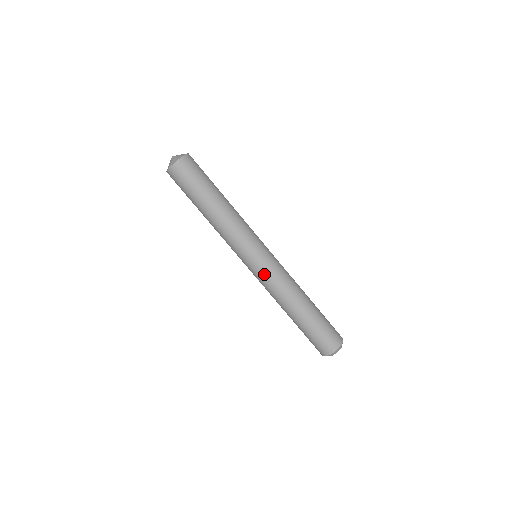
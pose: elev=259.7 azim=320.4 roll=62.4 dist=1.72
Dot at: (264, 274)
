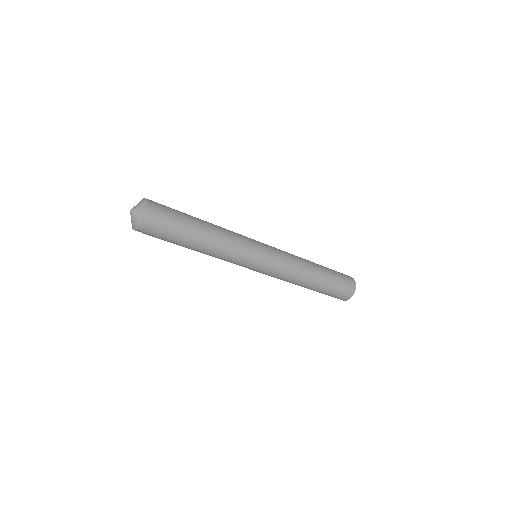
Dot at: occluded
